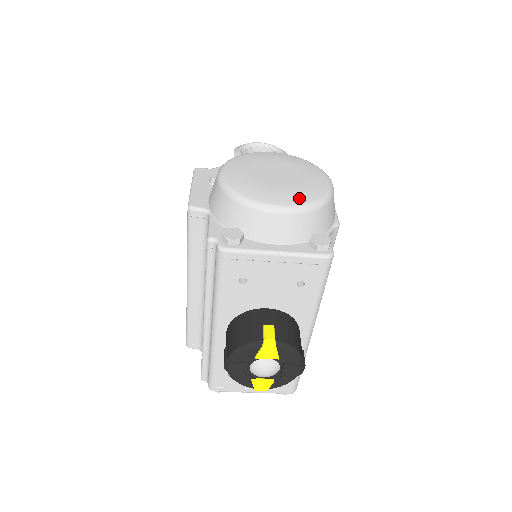
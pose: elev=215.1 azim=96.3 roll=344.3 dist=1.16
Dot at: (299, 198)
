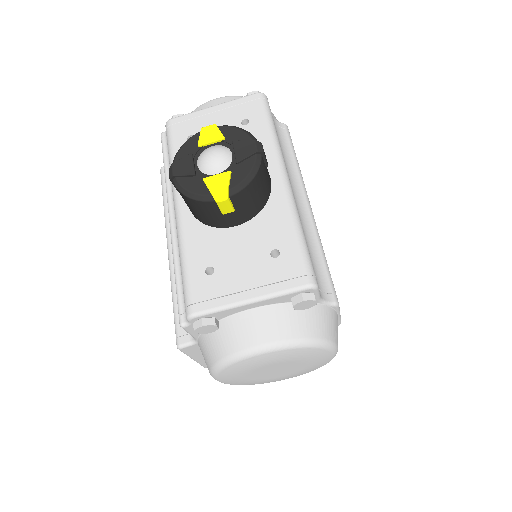
Dot at: occluded
